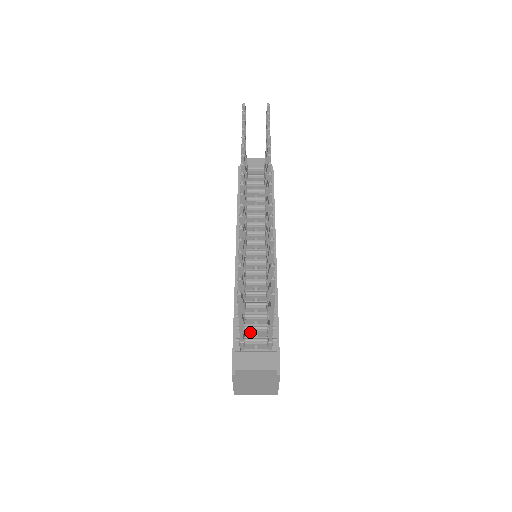
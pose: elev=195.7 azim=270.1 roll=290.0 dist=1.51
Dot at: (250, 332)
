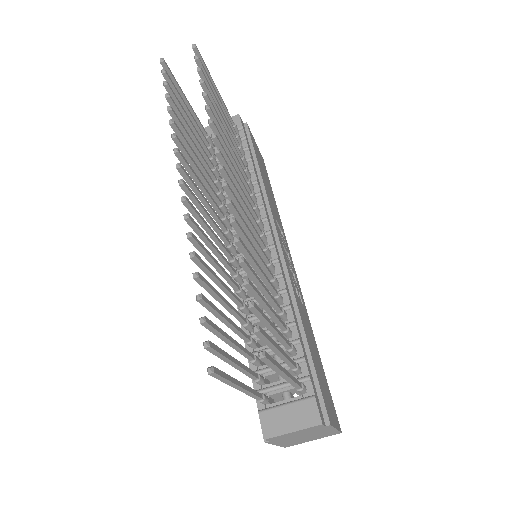
Dot at: (272, 375)
